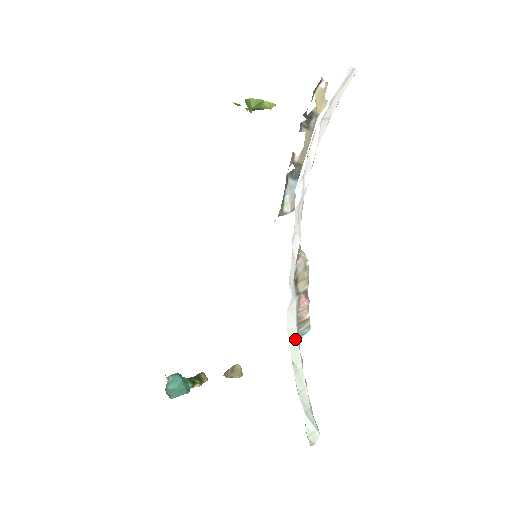
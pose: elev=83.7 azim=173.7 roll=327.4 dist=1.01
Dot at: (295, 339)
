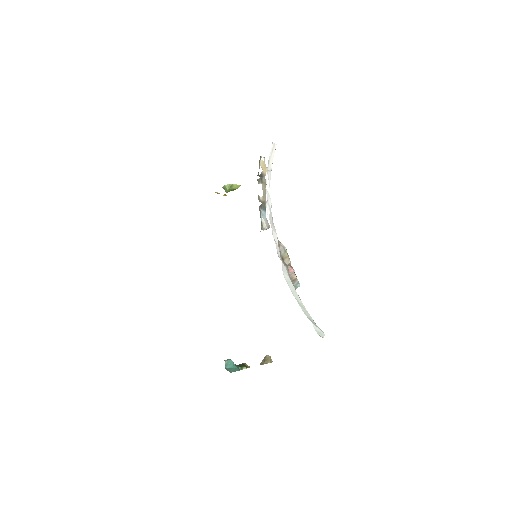
Dot at: (292, 287)
